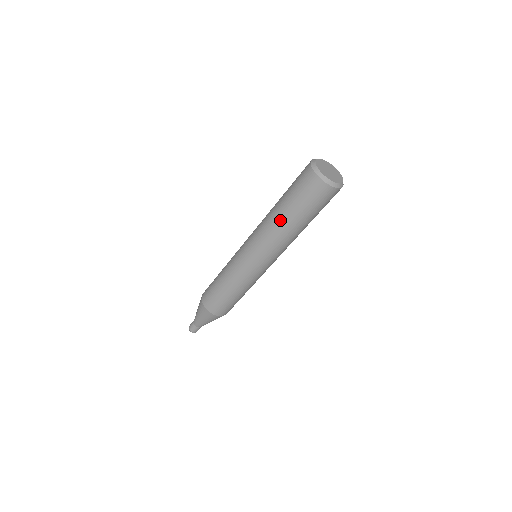
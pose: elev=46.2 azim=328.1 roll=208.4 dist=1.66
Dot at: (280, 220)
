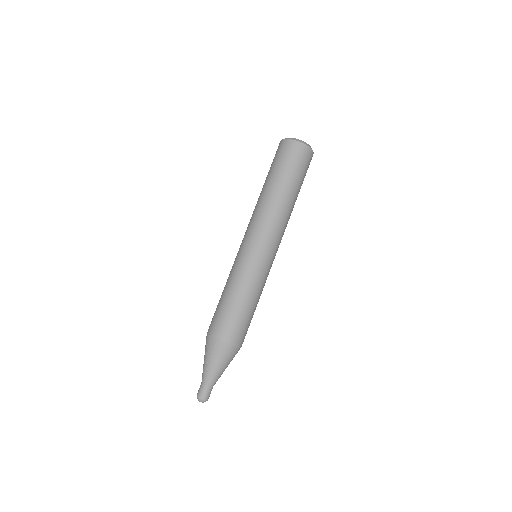
Dot at: (261, 192)
